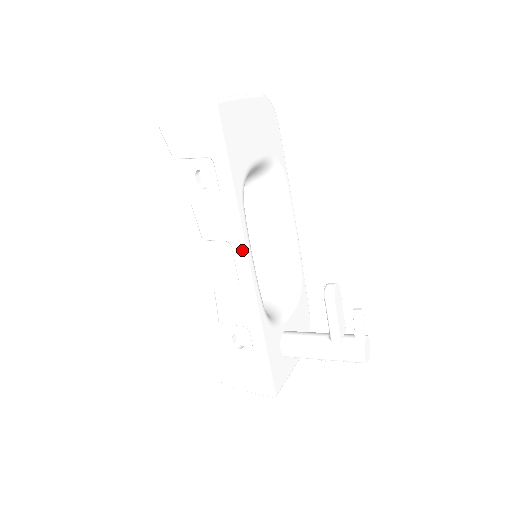
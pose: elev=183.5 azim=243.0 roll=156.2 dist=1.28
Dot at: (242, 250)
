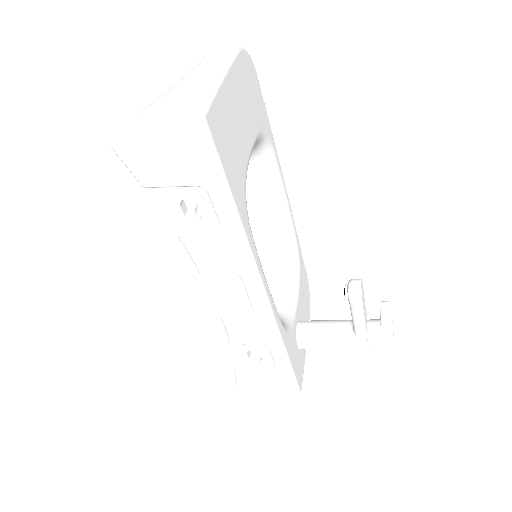
Dot at: (256, 282)
